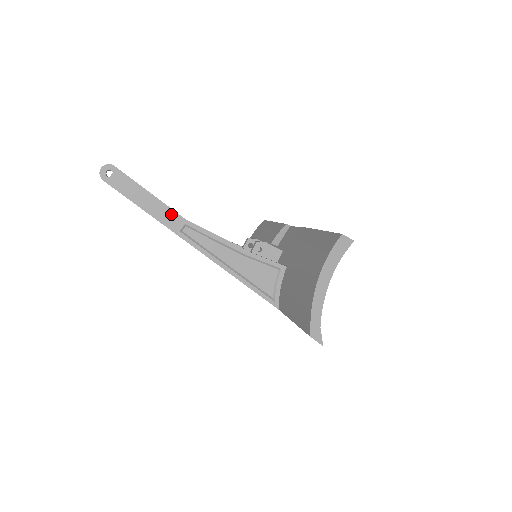
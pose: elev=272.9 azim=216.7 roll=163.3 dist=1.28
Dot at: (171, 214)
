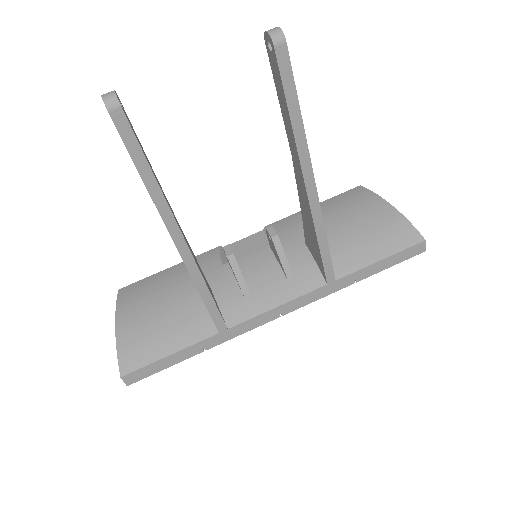
Dot at: occluded
